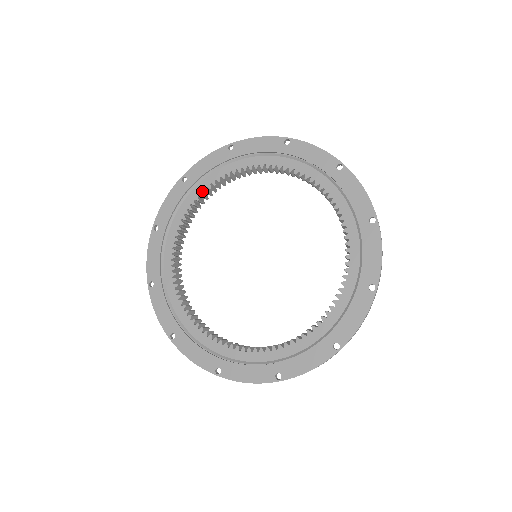
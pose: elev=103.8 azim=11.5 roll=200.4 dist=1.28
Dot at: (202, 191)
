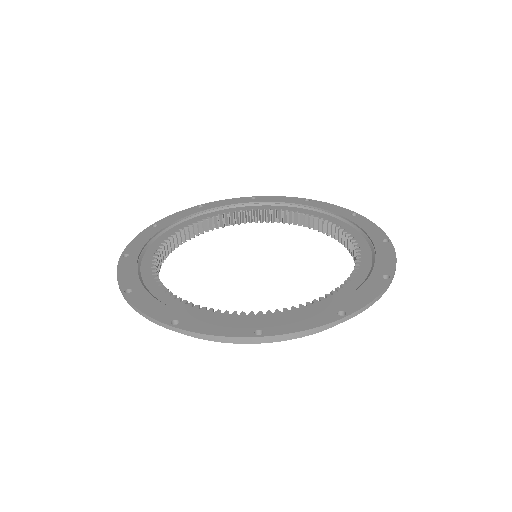
Dot at: (259, 210)
